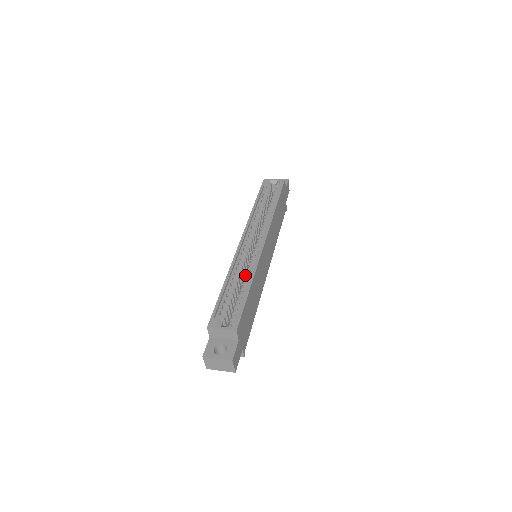
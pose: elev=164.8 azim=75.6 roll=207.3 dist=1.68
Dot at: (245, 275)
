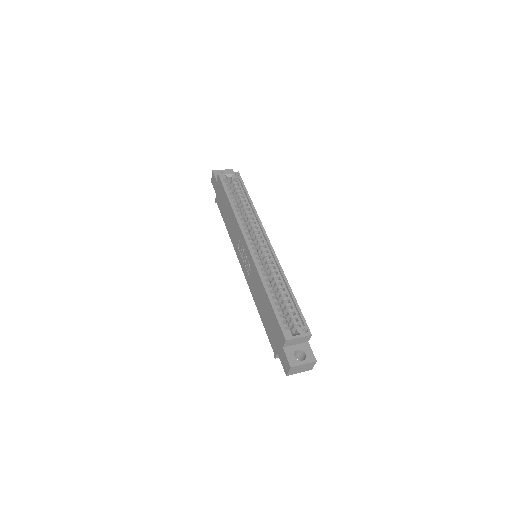
Dot at: (270, 279)
